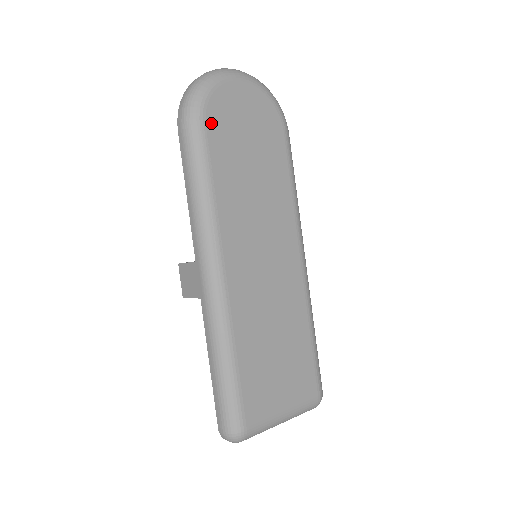
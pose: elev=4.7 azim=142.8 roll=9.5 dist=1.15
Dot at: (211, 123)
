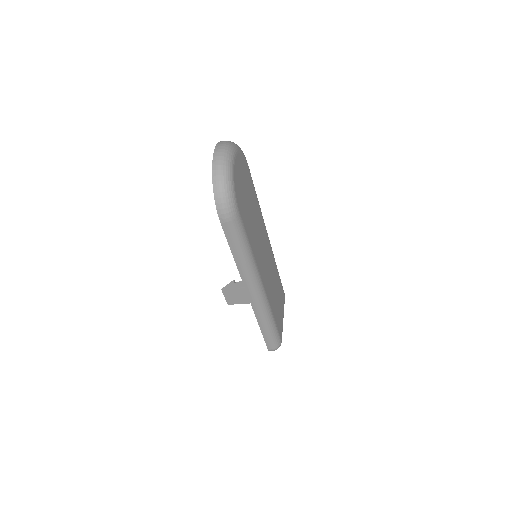
Dot at: (240, 208)
